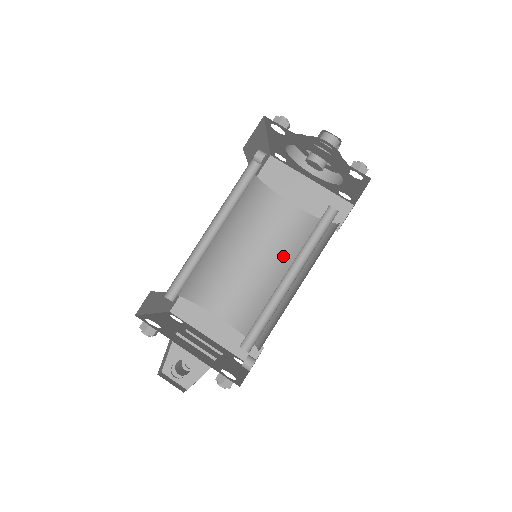
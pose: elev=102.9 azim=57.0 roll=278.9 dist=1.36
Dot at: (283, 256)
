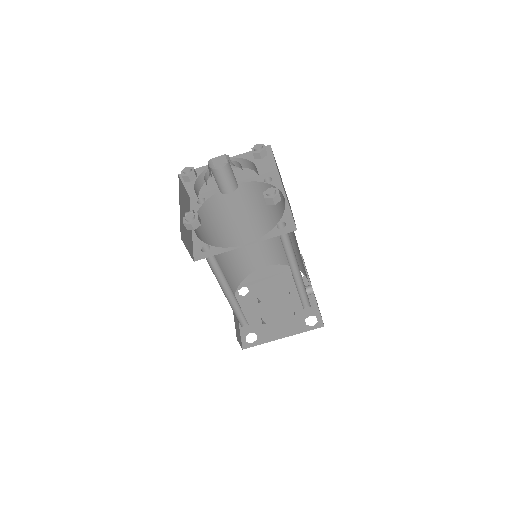
Dot at: (261, 216)
